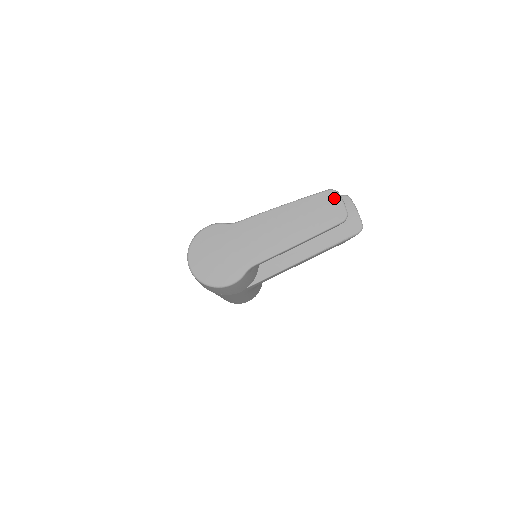
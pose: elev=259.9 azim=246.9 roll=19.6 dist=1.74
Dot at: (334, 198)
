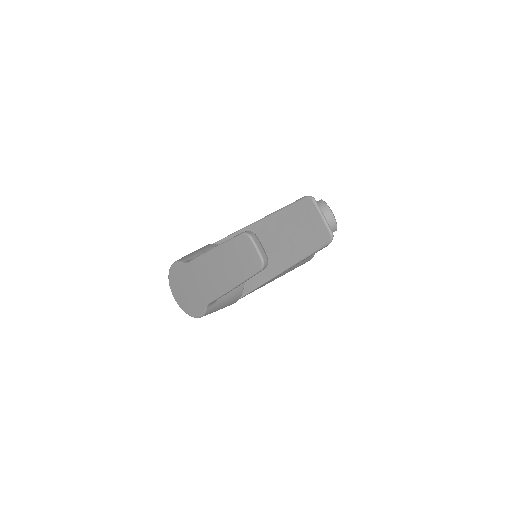
Dot at: (247, 244)
